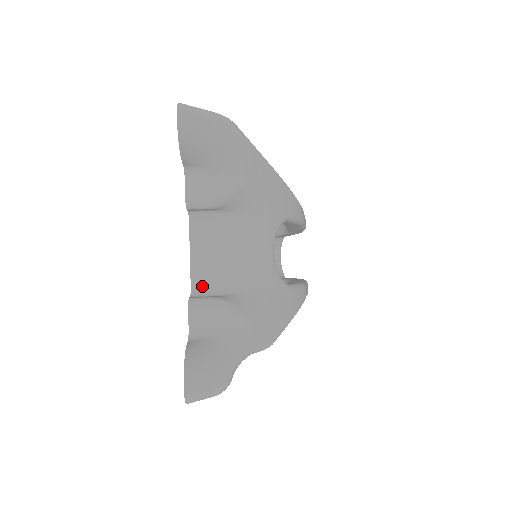
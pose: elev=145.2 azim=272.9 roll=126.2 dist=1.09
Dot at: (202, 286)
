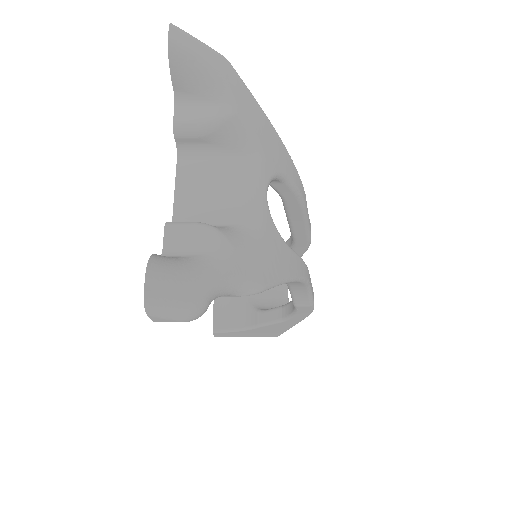
Dot at: (185, 220)
